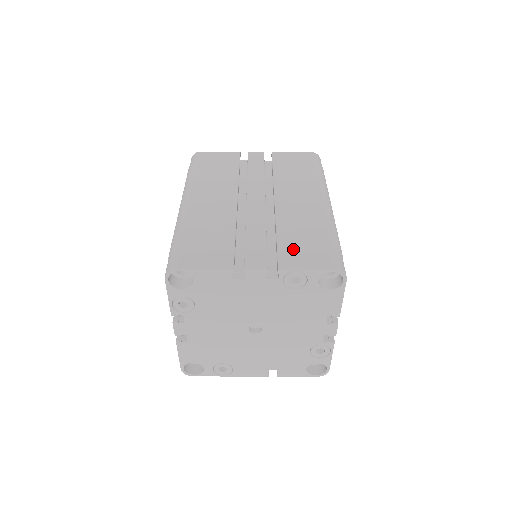
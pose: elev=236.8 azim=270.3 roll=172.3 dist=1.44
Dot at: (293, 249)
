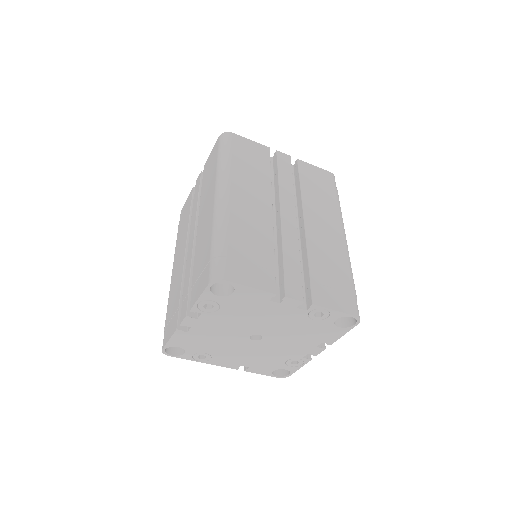
Dot at: (323, 285)
